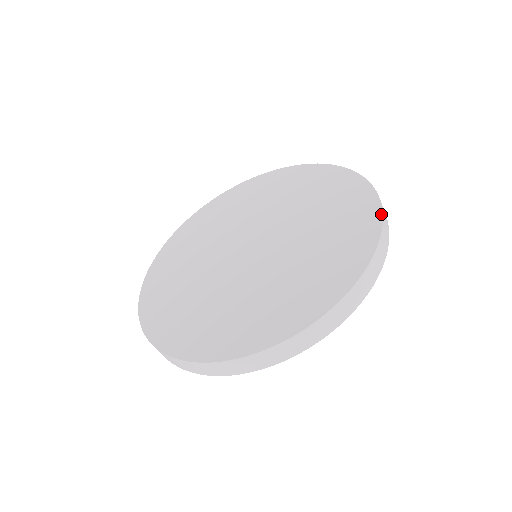
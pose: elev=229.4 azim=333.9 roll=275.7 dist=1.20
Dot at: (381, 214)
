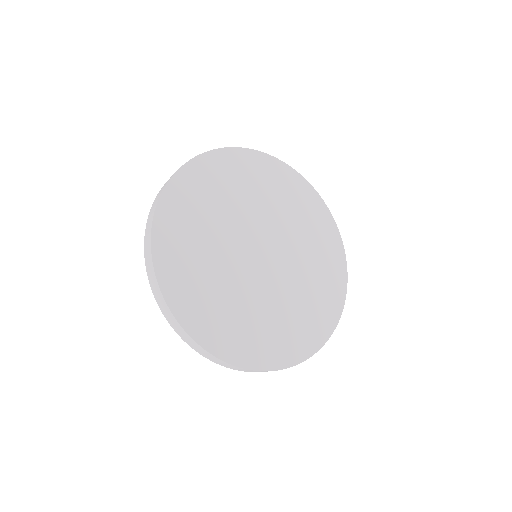
Dot at: (342, 243)
